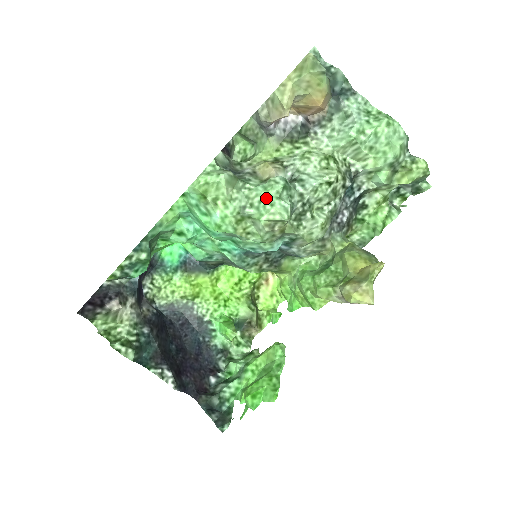
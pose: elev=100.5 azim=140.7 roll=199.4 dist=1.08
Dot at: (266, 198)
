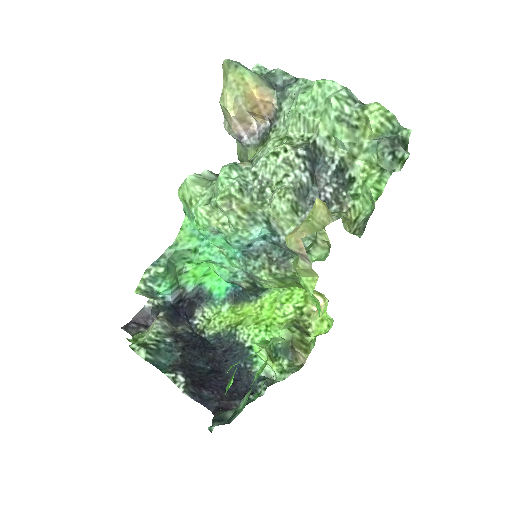
Dot at: (218, 181)
